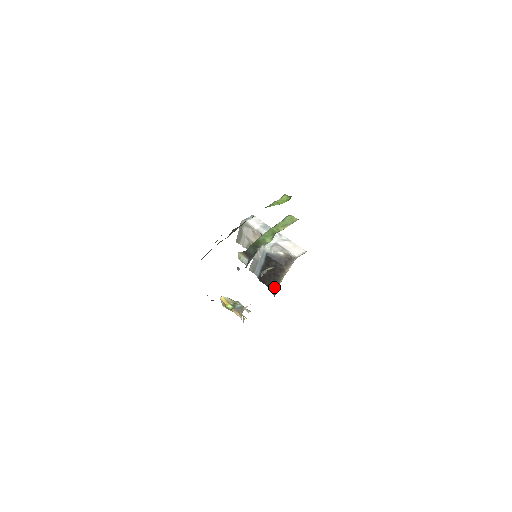
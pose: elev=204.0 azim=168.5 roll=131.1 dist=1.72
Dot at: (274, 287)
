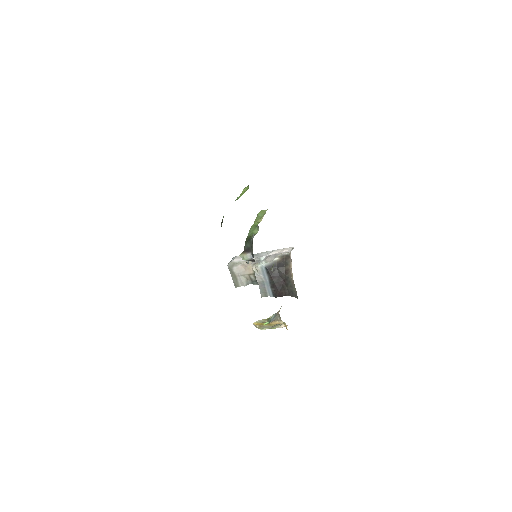
Dot at: (291, 290)
